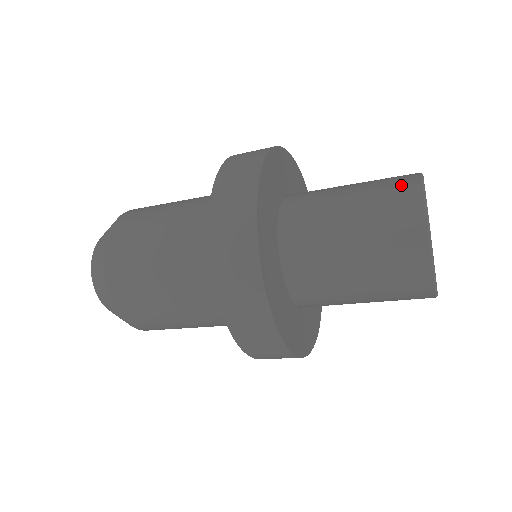
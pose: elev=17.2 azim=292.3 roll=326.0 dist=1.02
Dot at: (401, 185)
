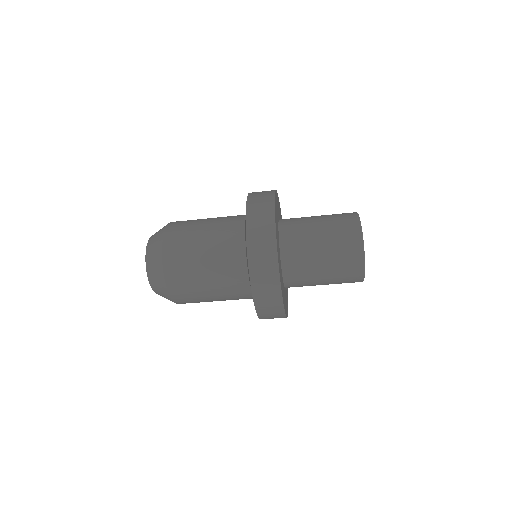
Dot at: occluded
